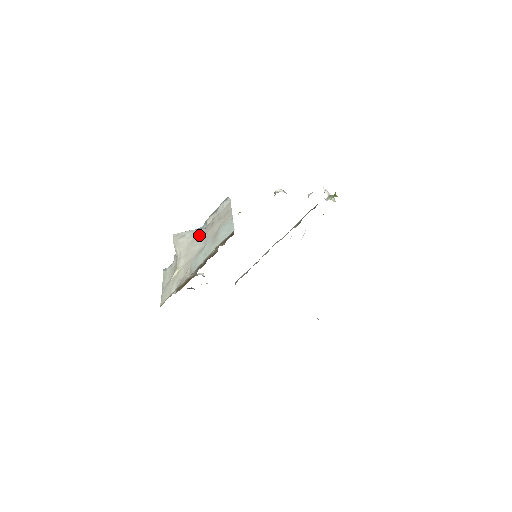
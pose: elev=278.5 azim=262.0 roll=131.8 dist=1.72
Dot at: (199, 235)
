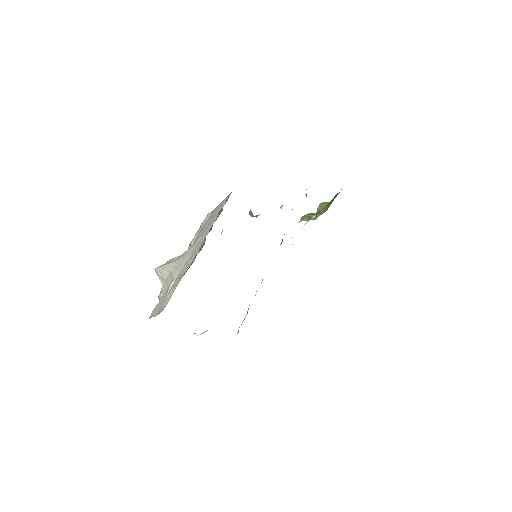
Dot at: occluded
